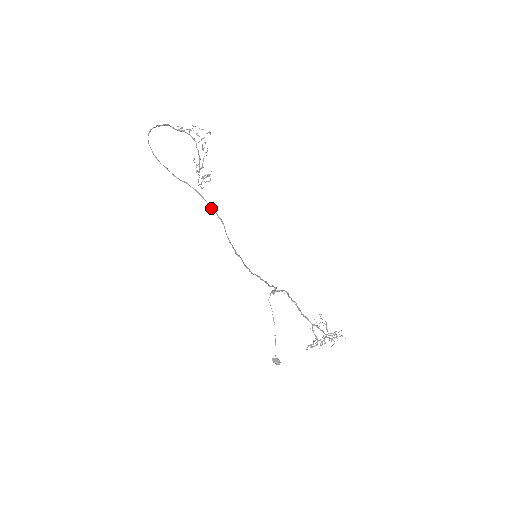
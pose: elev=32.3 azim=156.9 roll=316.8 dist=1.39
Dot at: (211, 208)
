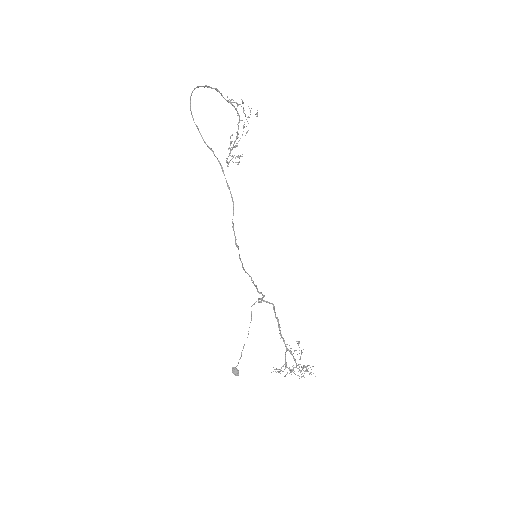
Dot at: (227, 185)
